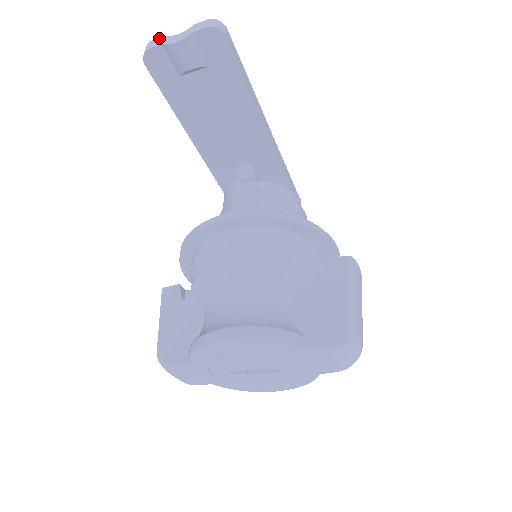
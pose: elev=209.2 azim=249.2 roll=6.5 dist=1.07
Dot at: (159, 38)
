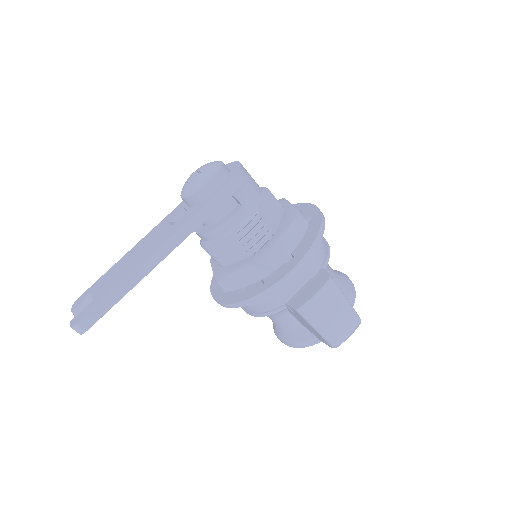
Dot at: (72, 311)
